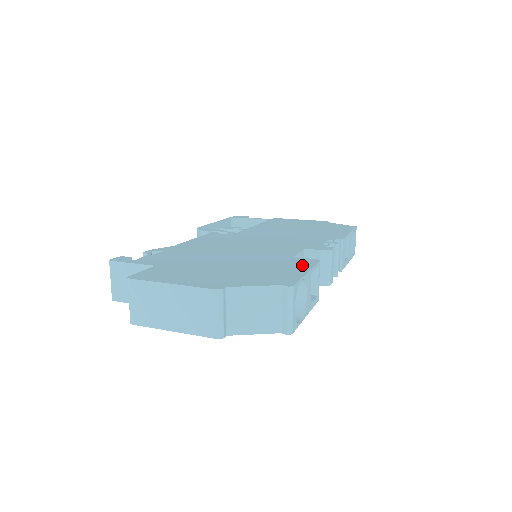
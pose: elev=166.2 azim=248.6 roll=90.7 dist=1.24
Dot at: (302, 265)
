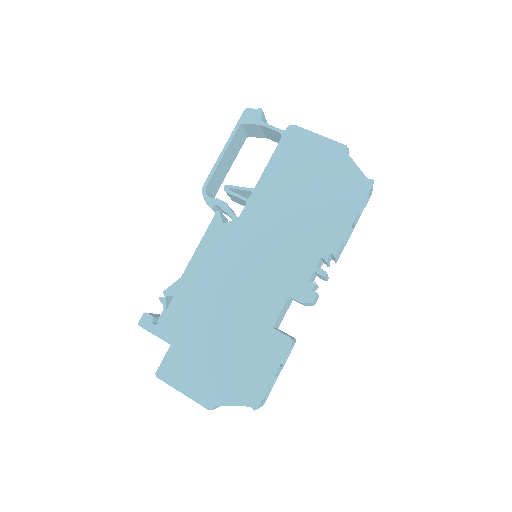
Dot at: (274, 356)
